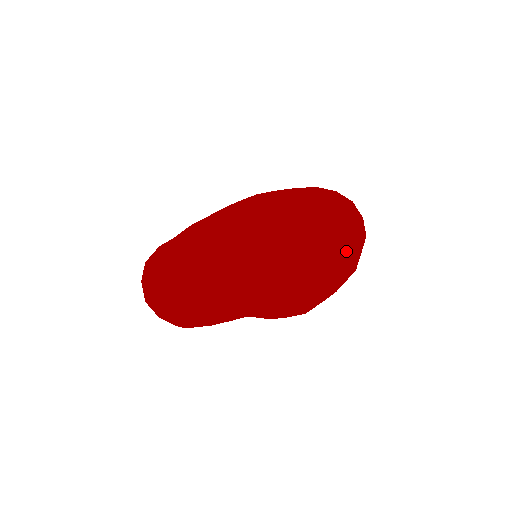
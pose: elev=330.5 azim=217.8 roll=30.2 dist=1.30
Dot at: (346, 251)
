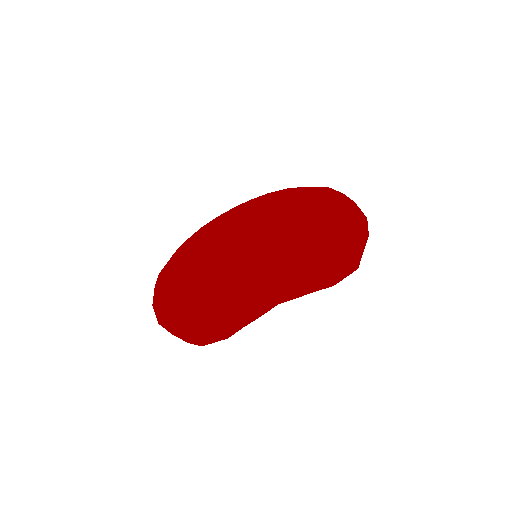
Dot at: occluded
